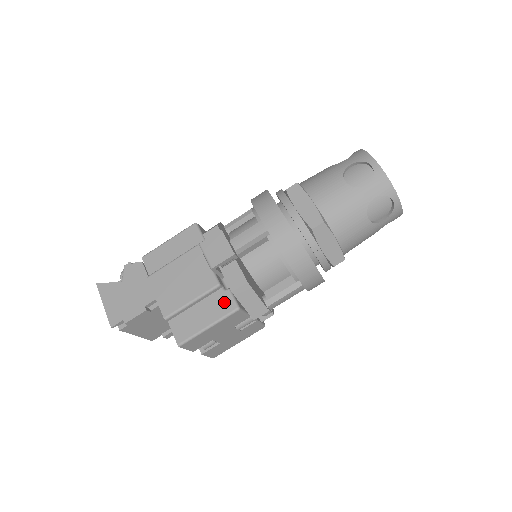
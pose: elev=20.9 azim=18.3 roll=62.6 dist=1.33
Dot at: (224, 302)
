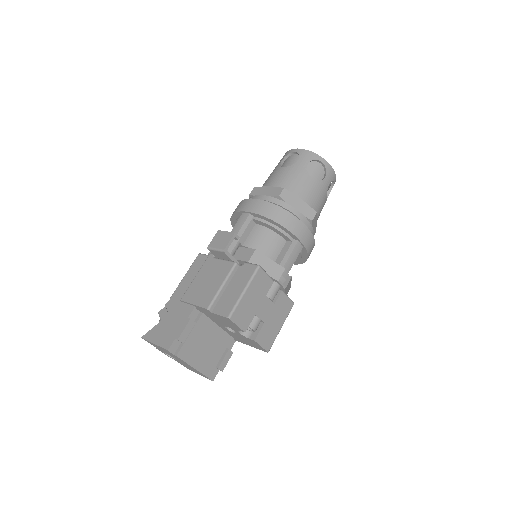
Dot at: (246, 270)
